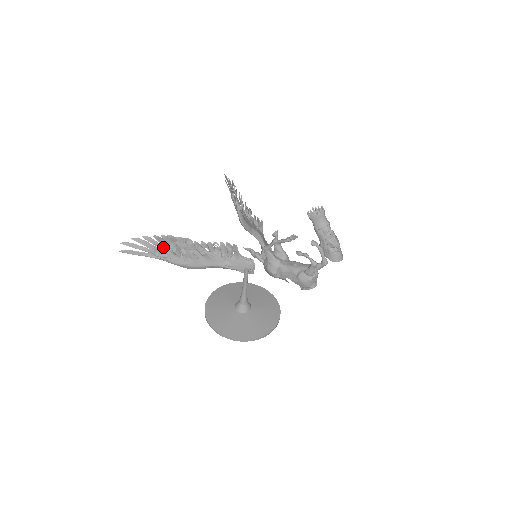
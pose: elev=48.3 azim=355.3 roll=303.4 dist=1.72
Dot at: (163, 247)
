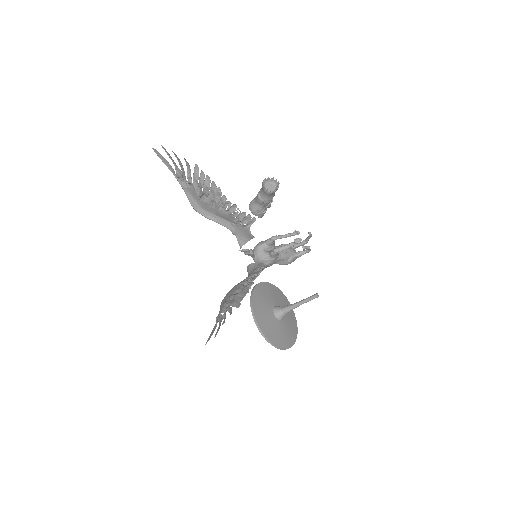
Dot at: (229, 307)
